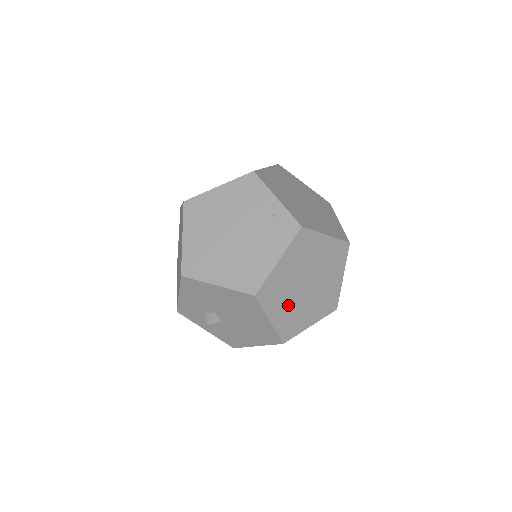
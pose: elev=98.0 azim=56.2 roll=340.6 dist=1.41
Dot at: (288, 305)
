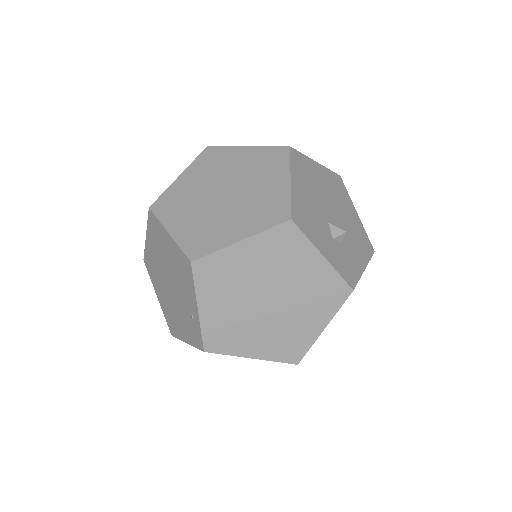
Dot at: occluded
